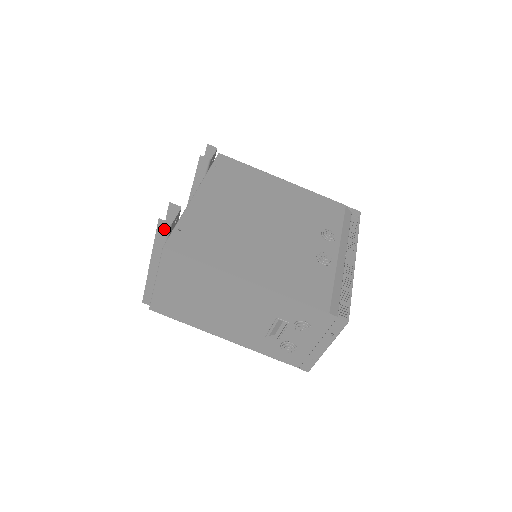
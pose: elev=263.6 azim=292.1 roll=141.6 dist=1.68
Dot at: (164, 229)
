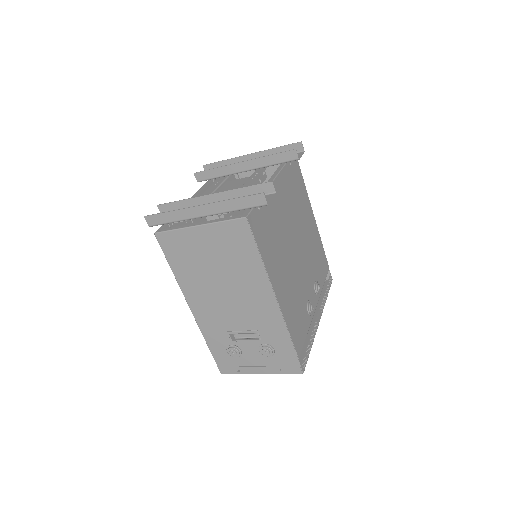
Dot at: (256, 202)
